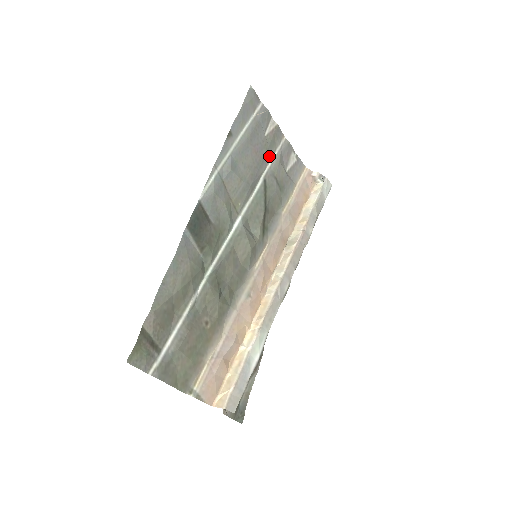
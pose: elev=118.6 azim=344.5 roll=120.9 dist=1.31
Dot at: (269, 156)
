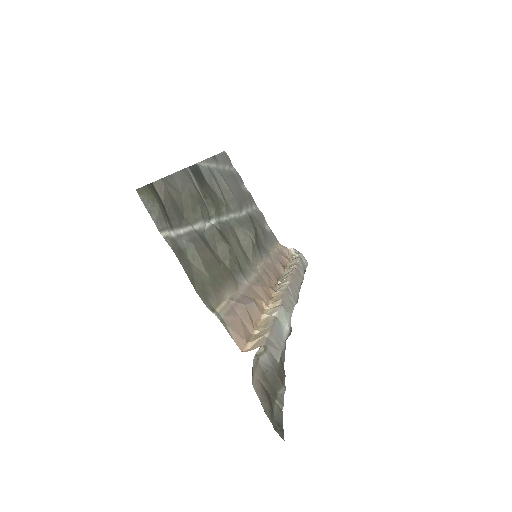
Dot at: (248, 204)
